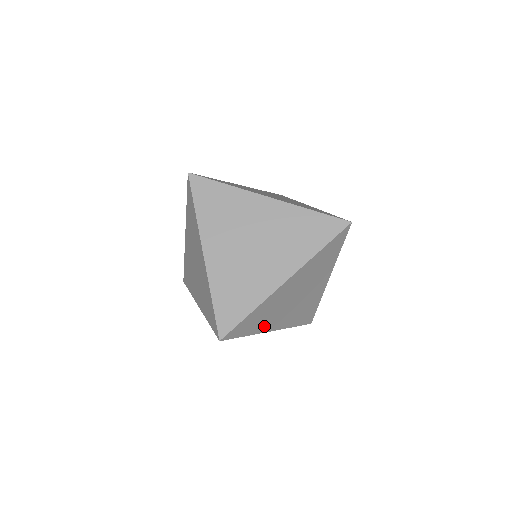
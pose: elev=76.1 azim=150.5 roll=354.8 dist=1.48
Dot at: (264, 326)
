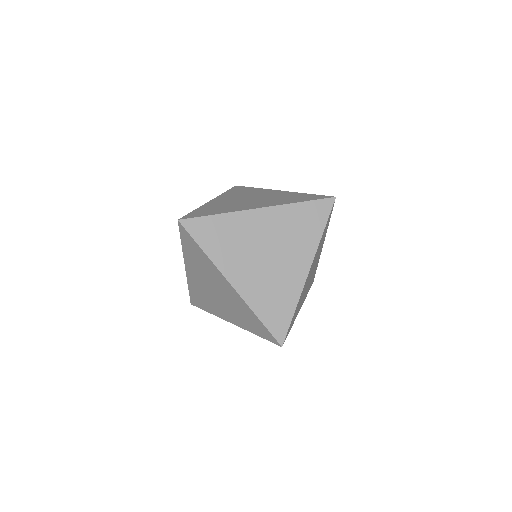
Dot at: (297, 312)
